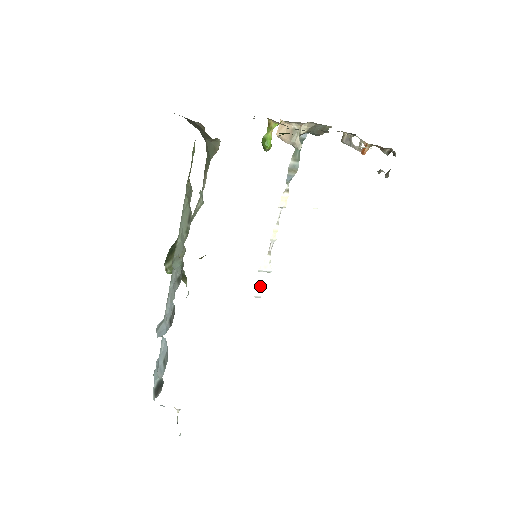
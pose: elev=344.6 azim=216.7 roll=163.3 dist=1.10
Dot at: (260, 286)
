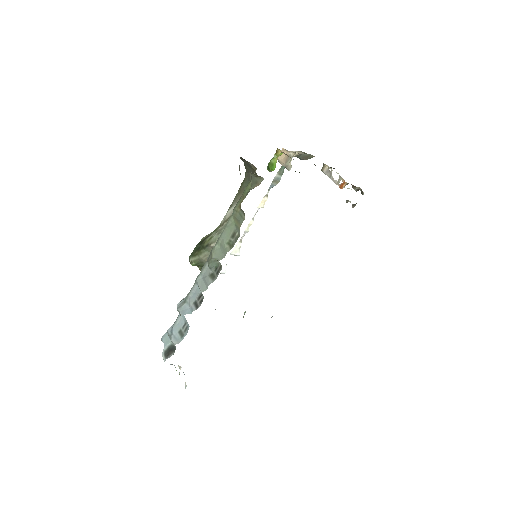
Dot at: (226, 265)
